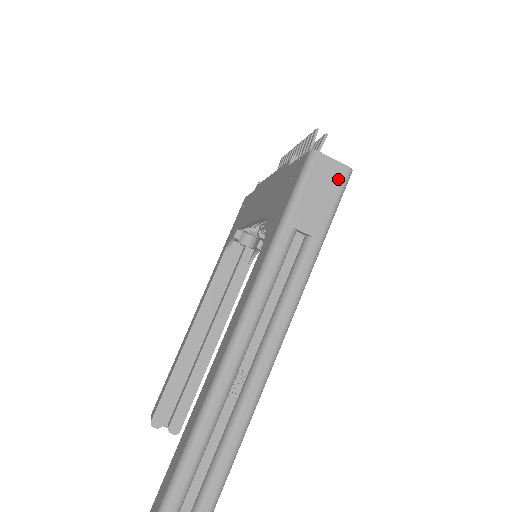
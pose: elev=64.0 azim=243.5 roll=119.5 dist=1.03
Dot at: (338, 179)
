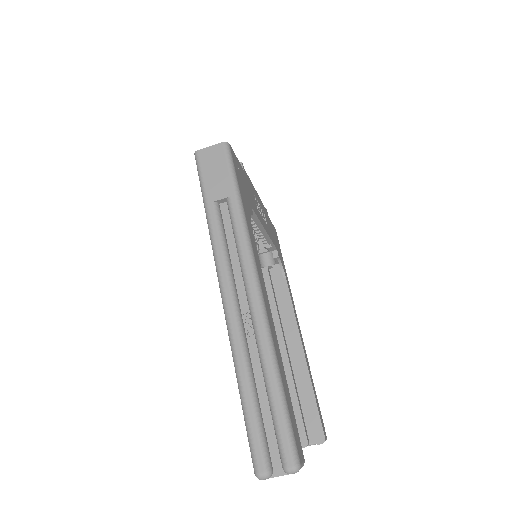
Dot at: (221, 154)
